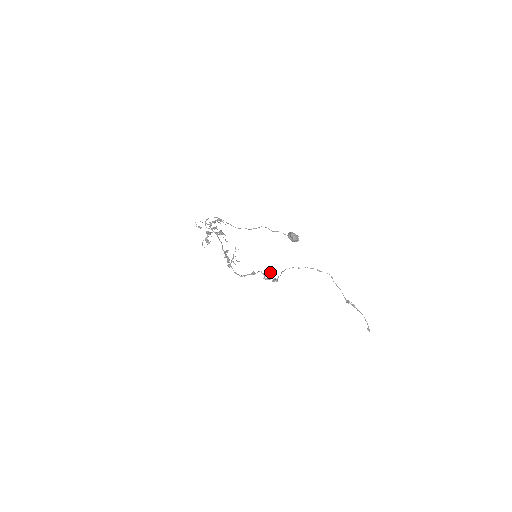
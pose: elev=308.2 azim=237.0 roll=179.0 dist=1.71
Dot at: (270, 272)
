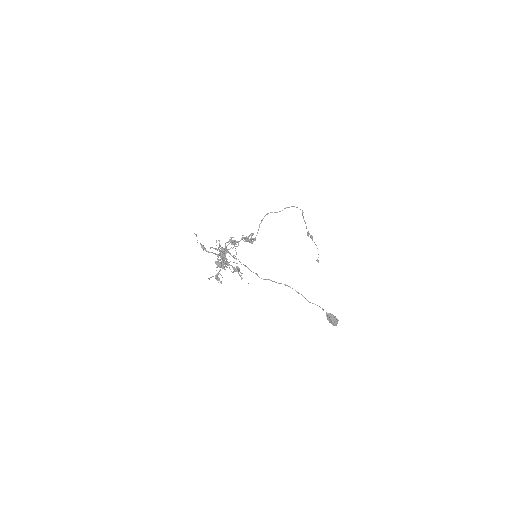
Dot at: (252, 235)
